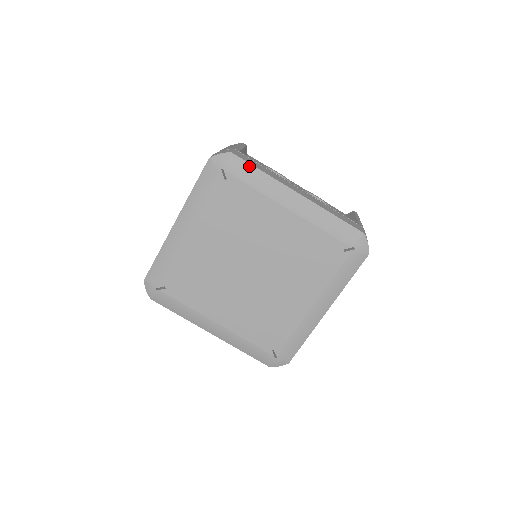
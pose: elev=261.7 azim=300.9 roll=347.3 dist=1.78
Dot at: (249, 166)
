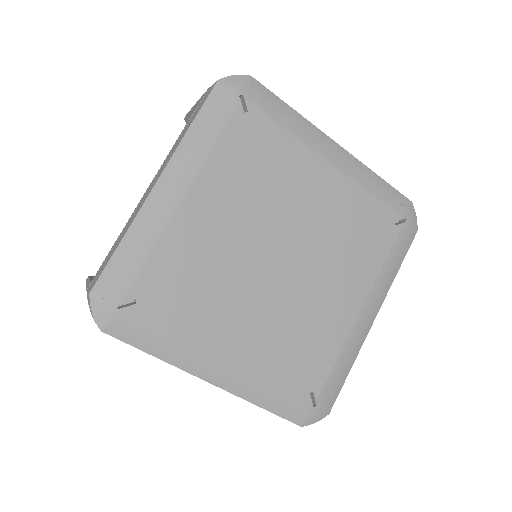
Dot at: (275, 98)
